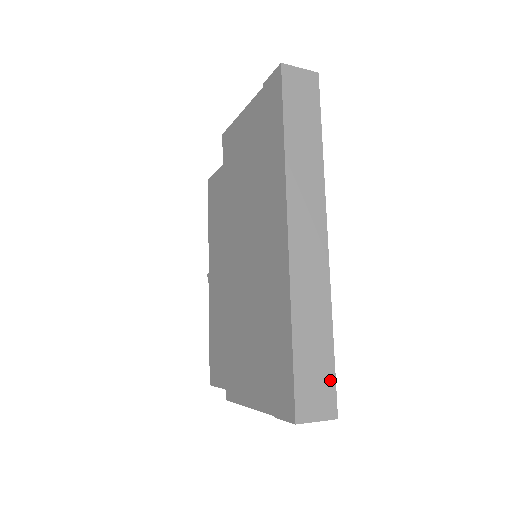
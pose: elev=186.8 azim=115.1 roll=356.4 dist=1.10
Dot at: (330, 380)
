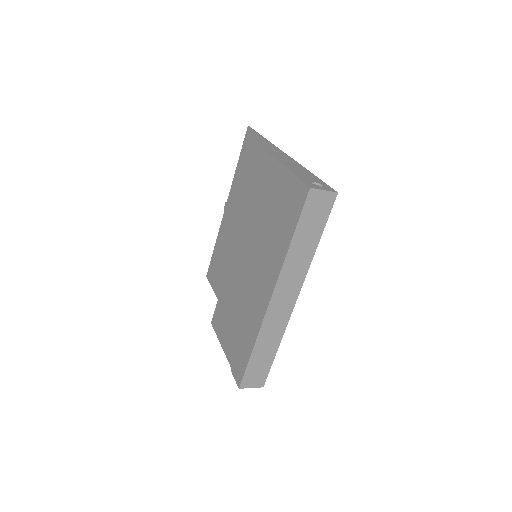
Dot at: (266, 371)
